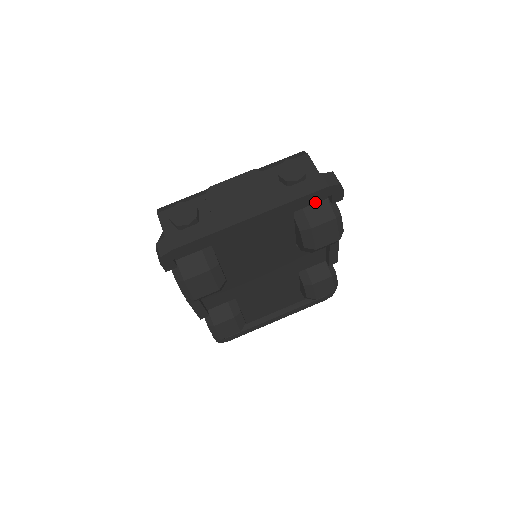
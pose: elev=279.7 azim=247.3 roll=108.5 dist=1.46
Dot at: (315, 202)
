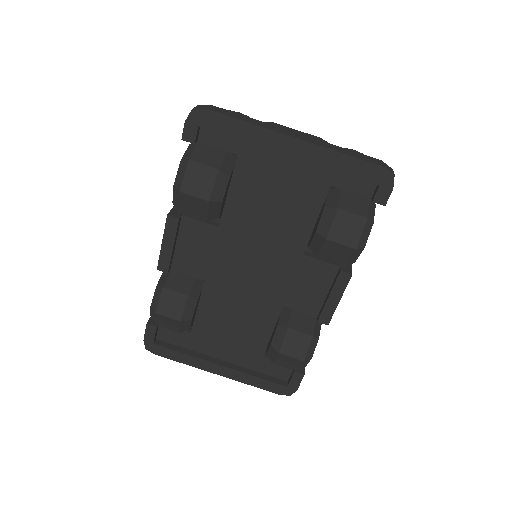
Dot at: (357, 192)
